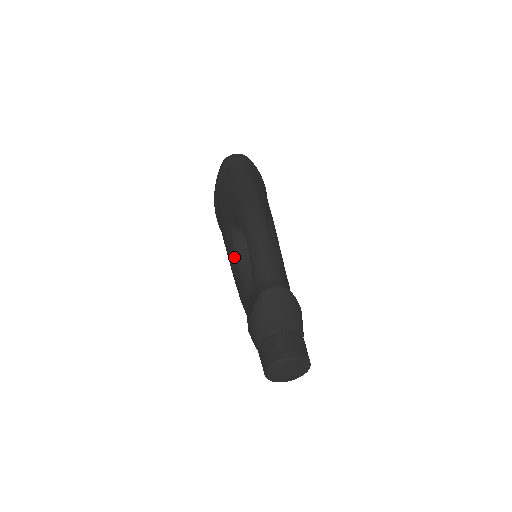
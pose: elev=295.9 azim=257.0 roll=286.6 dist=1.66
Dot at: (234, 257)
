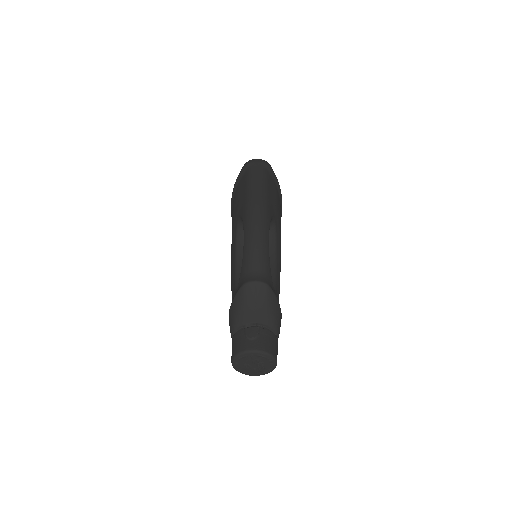
Dot at: (234, 252)
